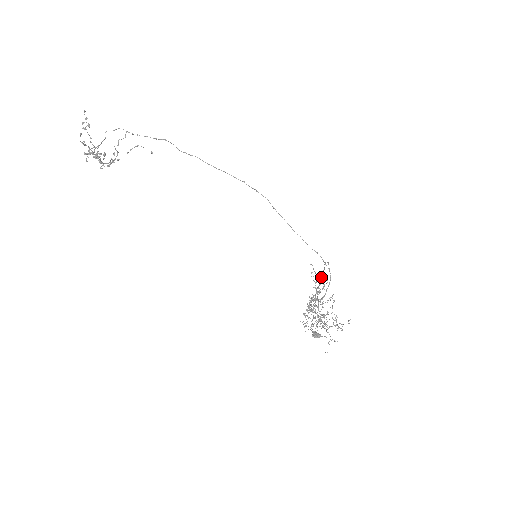
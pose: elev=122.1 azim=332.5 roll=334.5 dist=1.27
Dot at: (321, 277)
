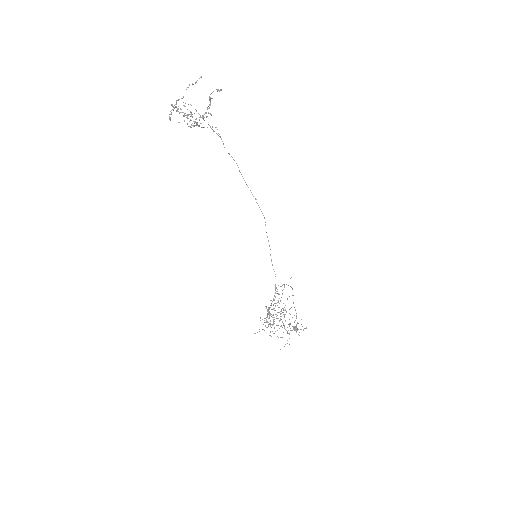
Dot at: occluded
